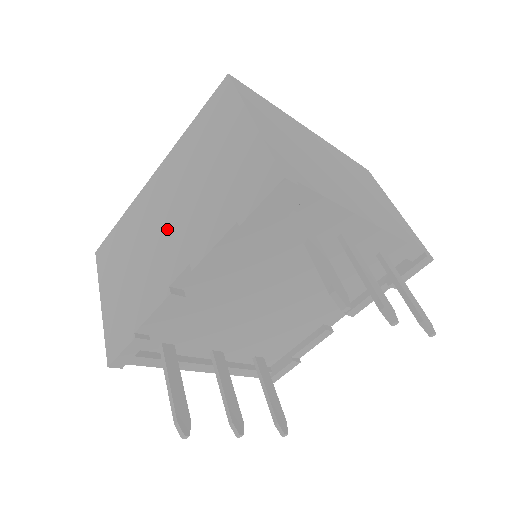
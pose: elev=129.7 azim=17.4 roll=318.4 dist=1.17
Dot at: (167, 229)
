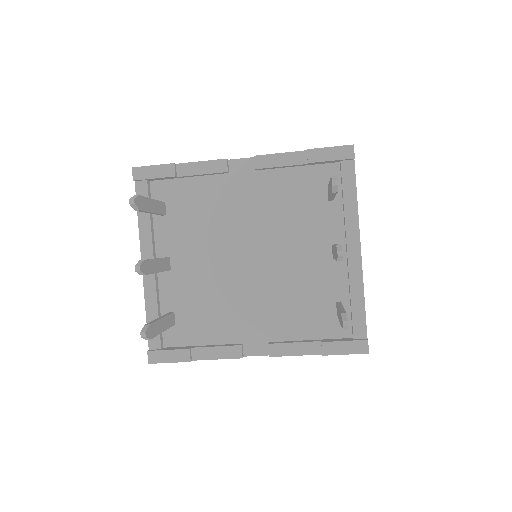
Dot at: occluded
